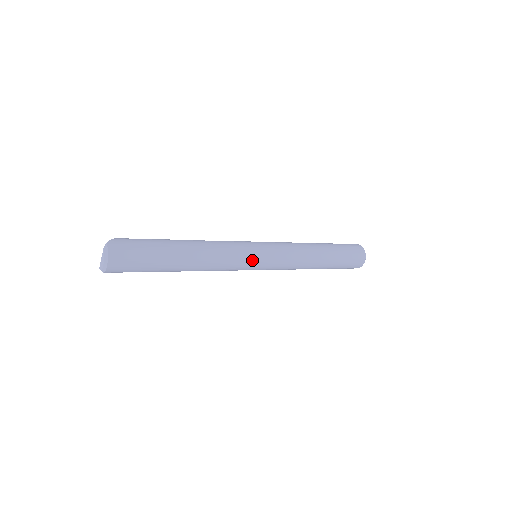
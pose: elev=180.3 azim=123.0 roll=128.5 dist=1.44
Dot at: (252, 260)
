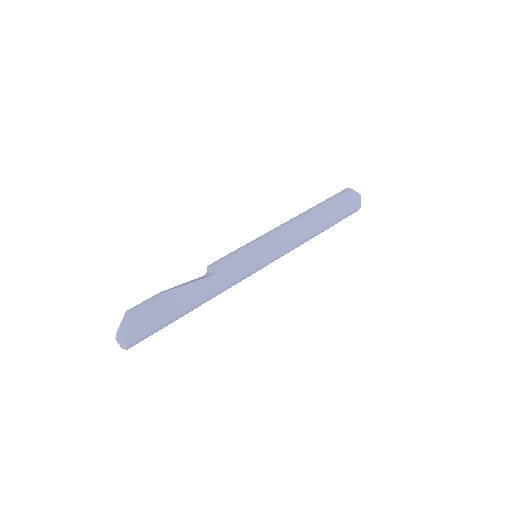
Dot at: occluded
